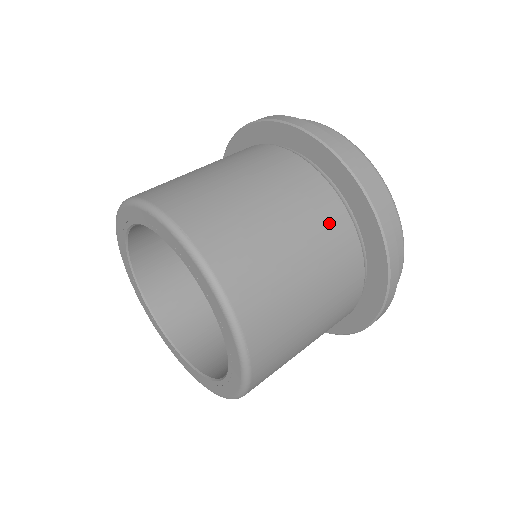
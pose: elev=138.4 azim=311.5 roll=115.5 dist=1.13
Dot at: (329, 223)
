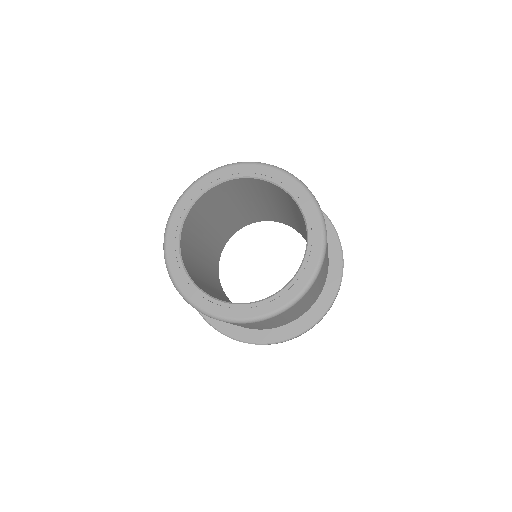
Dot at: occluded
